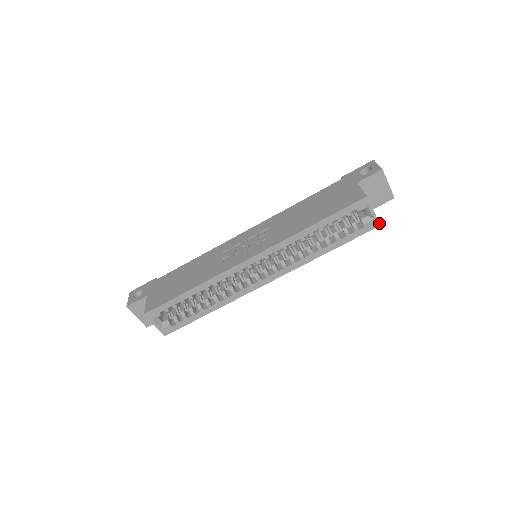
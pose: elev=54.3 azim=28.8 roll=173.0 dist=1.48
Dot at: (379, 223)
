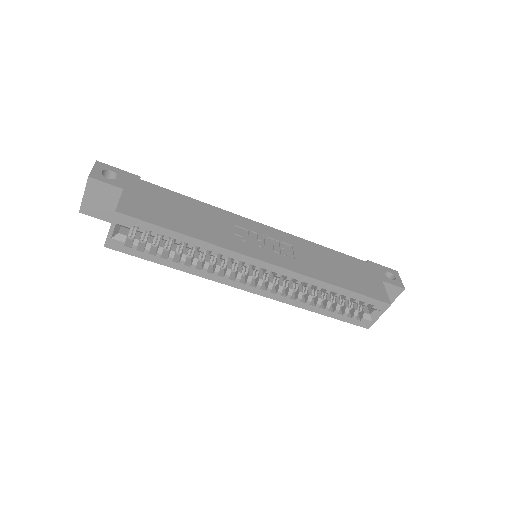
Dot at: occluded
